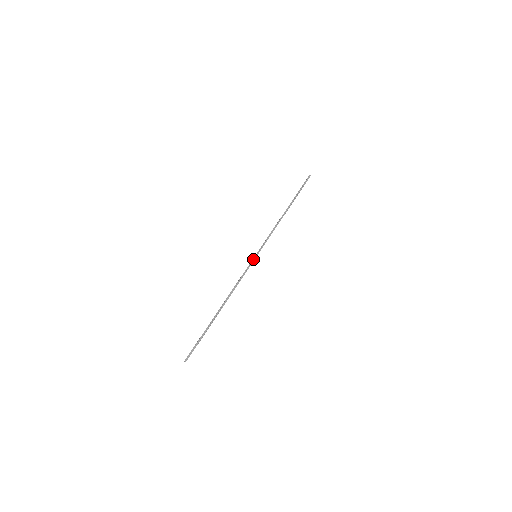
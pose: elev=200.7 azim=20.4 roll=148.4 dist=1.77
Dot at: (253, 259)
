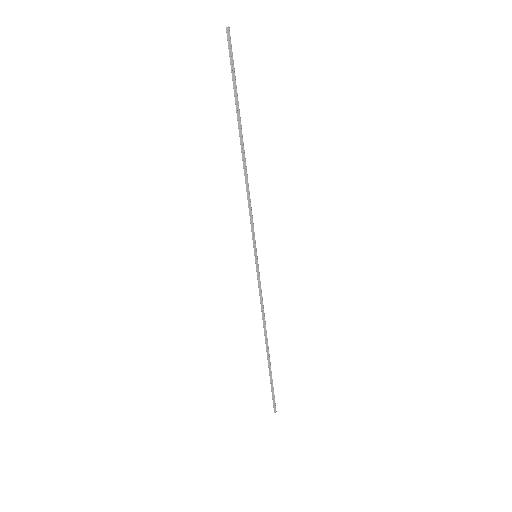
Dot at: occluded
